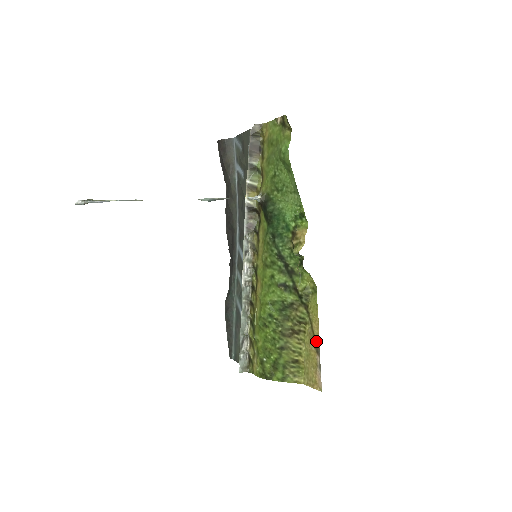
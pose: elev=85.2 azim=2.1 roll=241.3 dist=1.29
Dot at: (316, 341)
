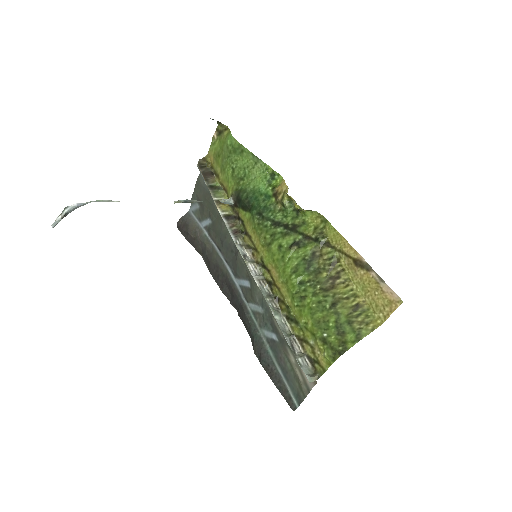
Dot at: (359, 261)
